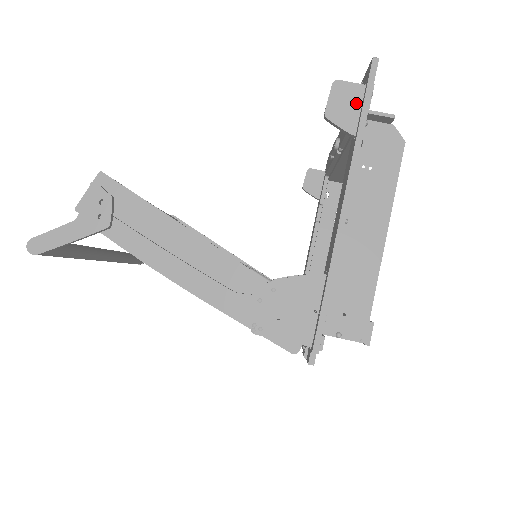
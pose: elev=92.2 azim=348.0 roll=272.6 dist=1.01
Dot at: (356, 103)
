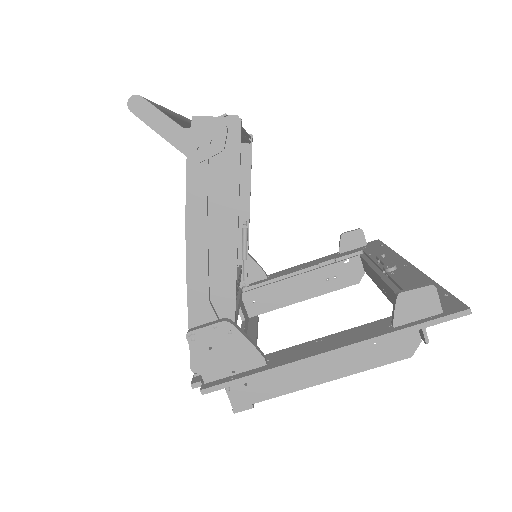
Dot at: (423, 313)
